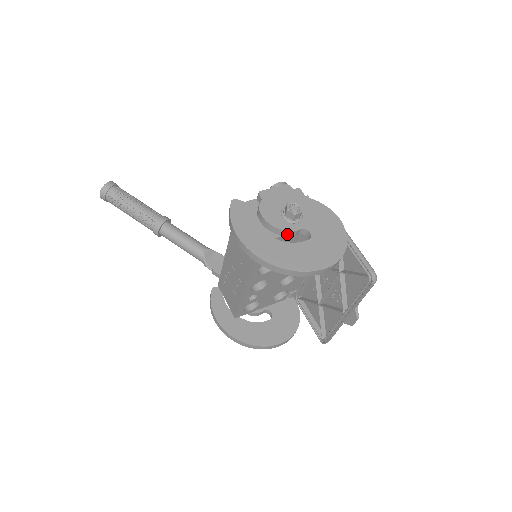
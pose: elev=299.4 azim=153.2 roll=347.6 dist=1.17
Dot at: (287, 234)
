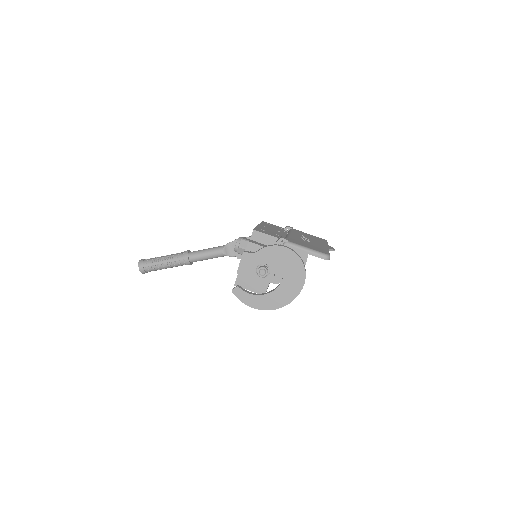
Dot at: (271, 281)
